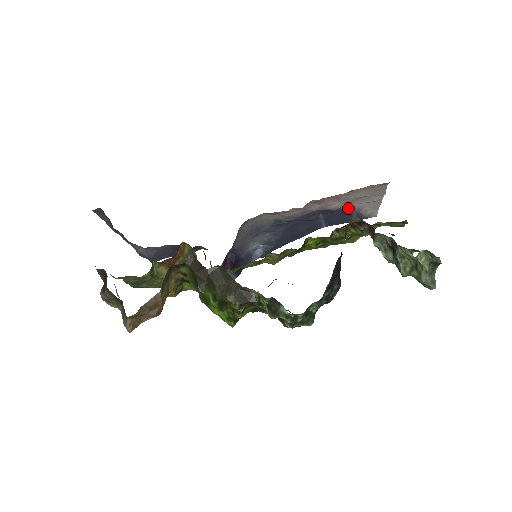
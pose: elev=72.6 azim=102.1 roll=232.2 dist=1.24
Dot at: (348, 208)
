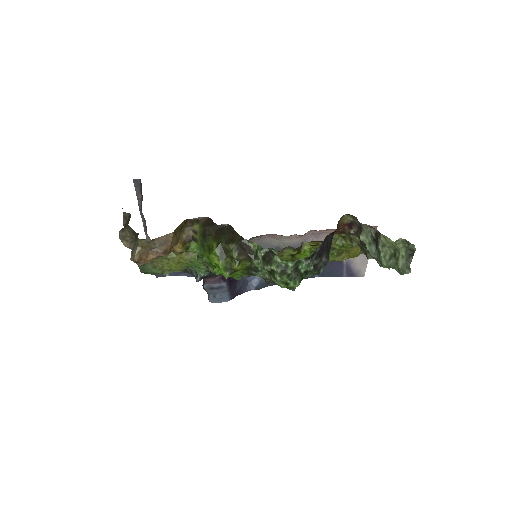
Dot at: occluded
